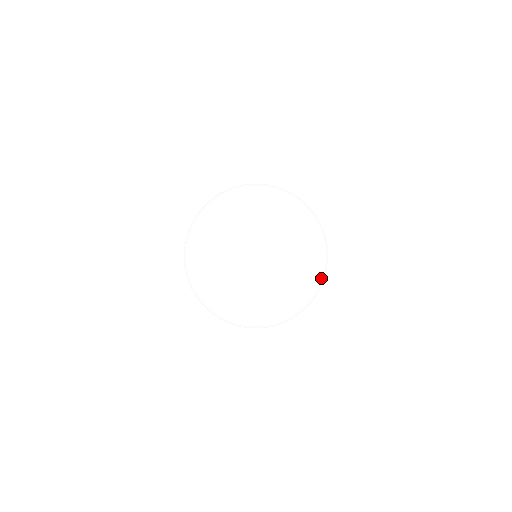
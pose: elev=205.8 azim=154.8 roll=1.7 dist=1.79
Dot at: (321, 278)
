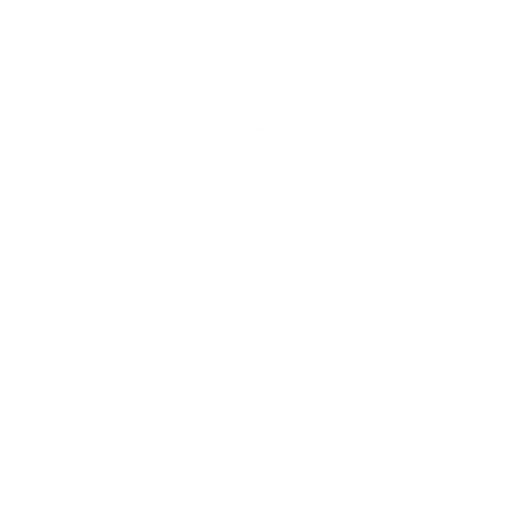
Dot at: (367, 305)
